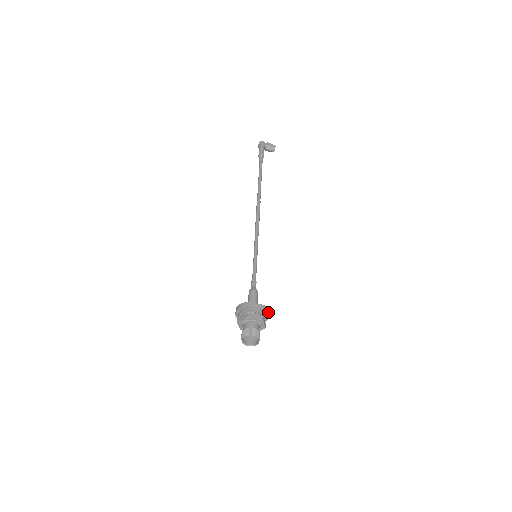
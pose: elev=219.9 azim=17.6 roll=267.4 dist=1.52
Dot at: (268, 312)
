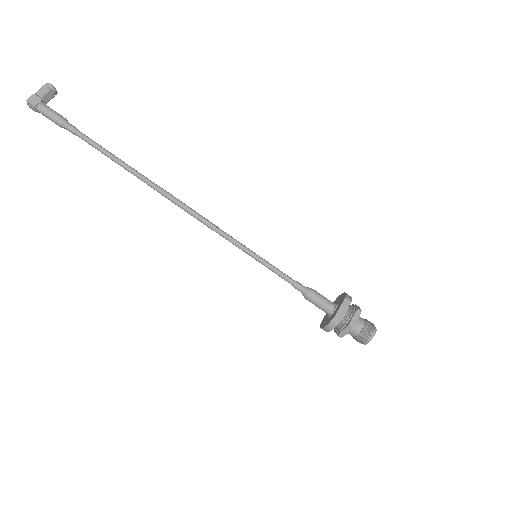
Dot at: (349, 296)
